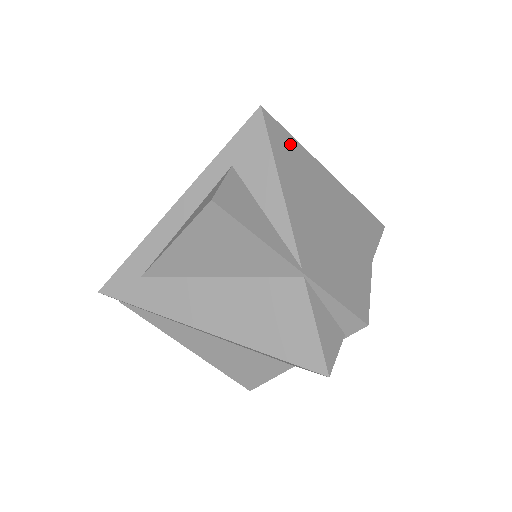
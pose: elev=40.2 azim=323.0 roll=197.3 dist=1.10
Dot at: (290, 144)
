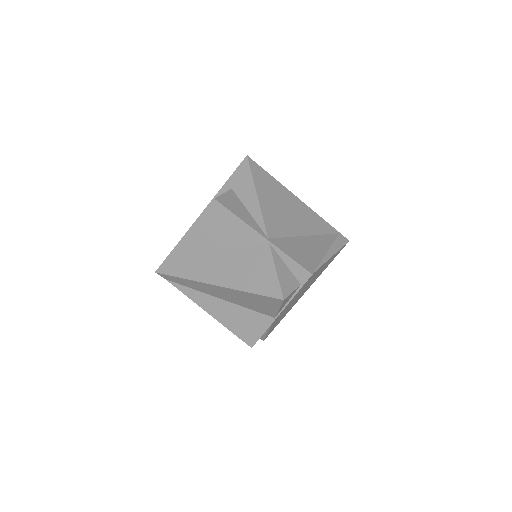
Dot at: (267, 177)
